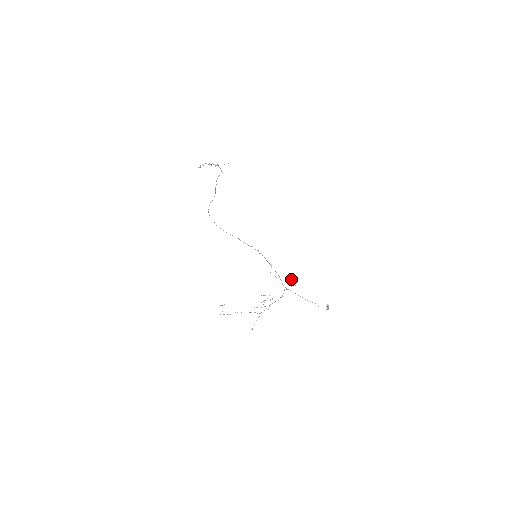
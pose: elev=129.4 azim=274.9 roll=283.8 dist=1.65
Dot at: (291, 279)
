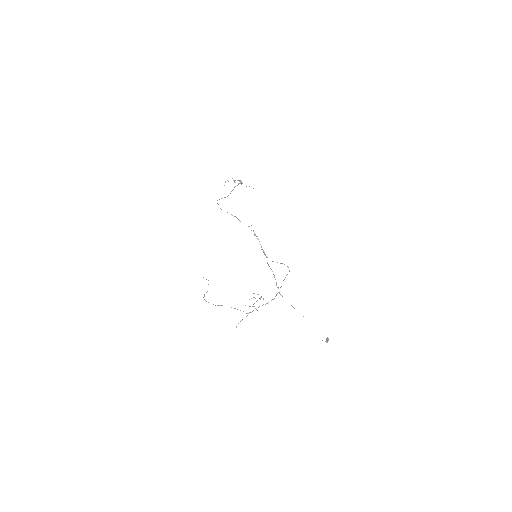
Dot at: (281, 263)
